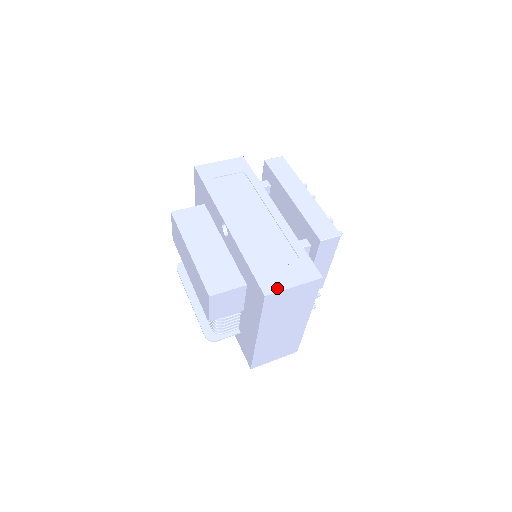
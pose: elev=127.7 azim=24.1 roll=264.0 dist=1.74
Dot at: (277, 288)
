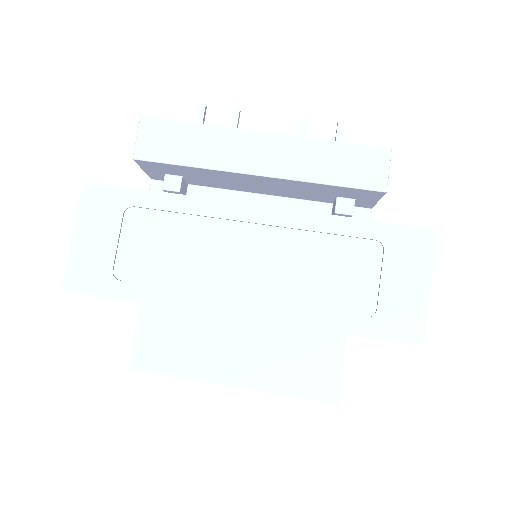
Dot at: (419, 317)
